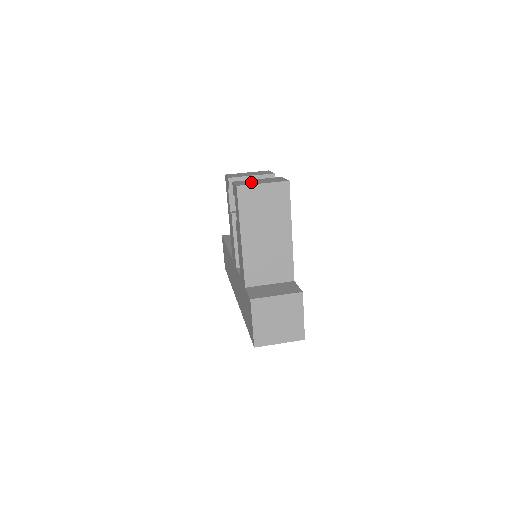
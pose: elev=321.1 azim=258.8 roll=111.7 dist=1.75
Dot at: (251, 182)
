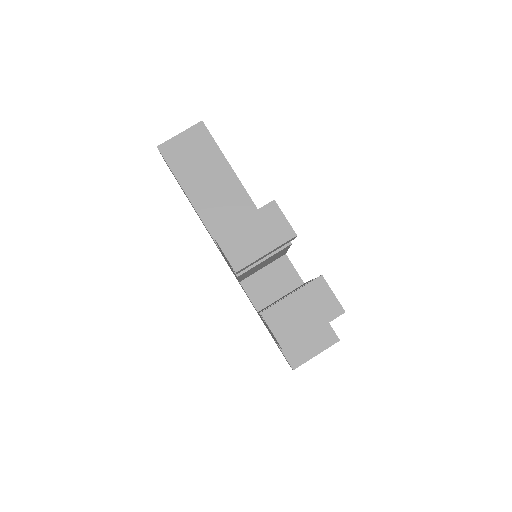
Dot at: (294, 324)
